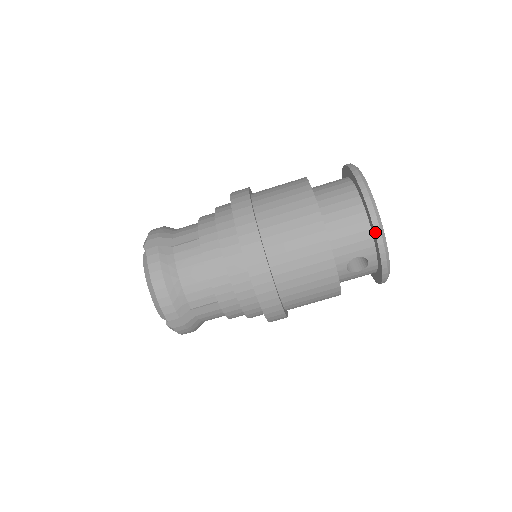
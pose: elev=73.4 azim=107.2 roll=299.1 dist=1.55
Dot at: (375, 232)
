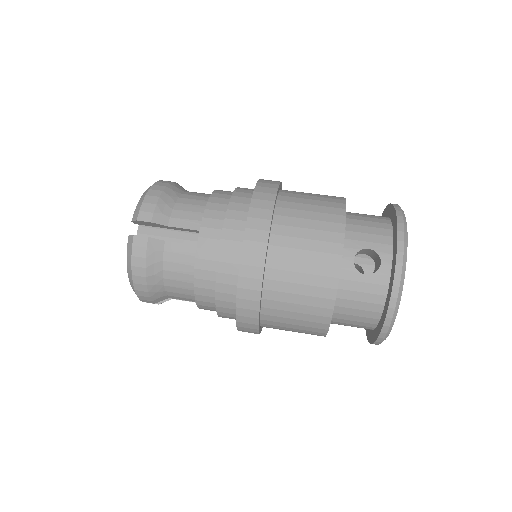
Dot at: (397, 220)
